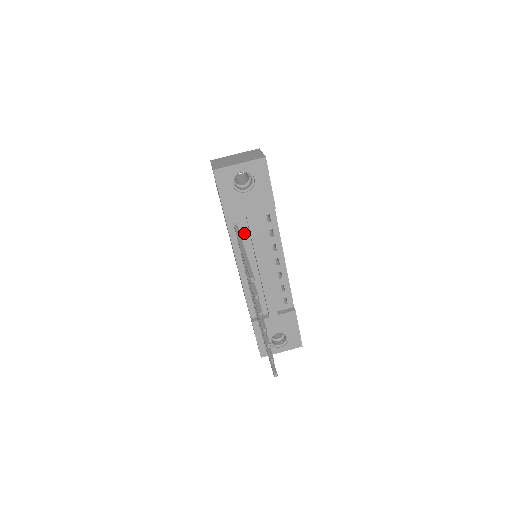
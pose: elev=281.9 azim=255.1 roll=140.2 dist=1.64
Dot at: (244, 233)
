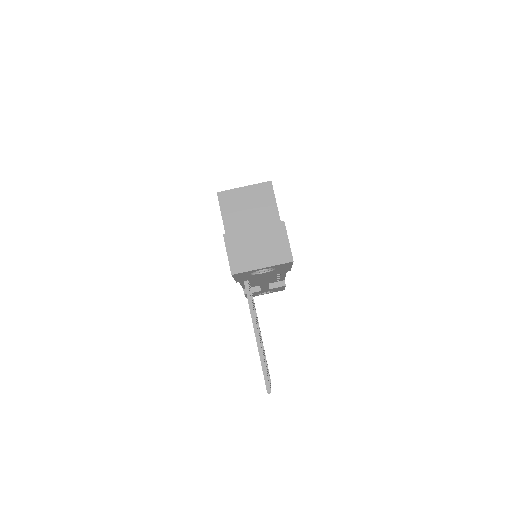
Dot at: occluded
